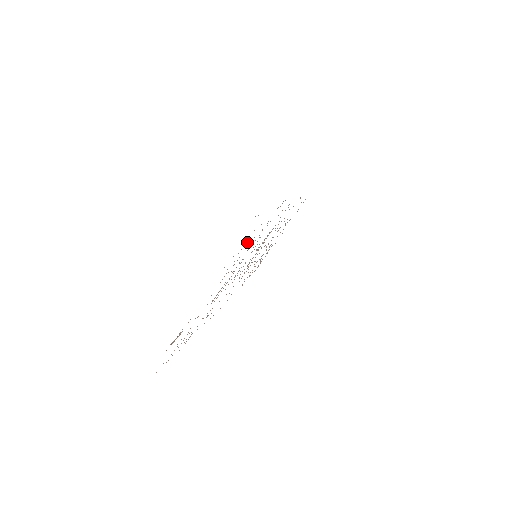
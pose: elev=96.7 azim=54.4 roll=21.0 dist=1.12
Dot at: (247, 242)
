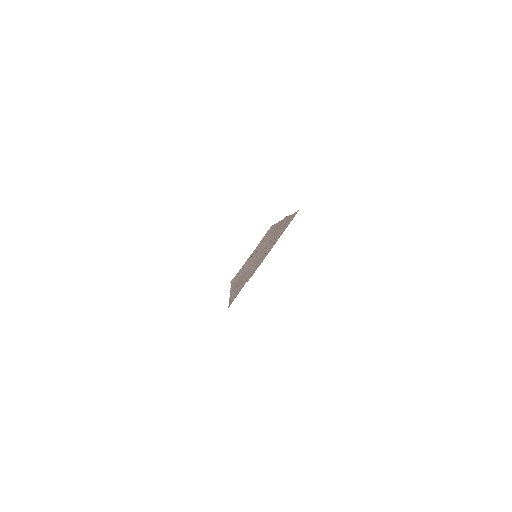
Dot at: (281, 231)
